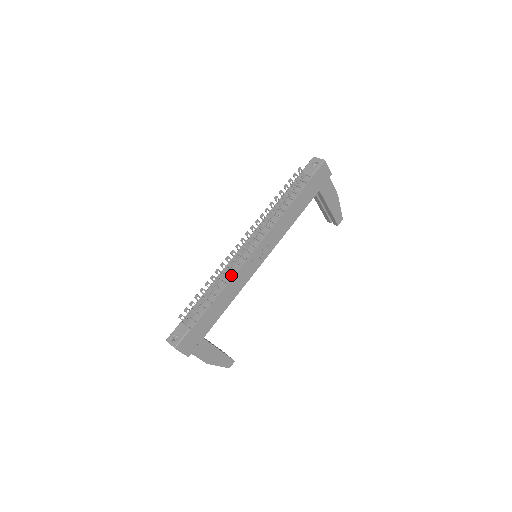
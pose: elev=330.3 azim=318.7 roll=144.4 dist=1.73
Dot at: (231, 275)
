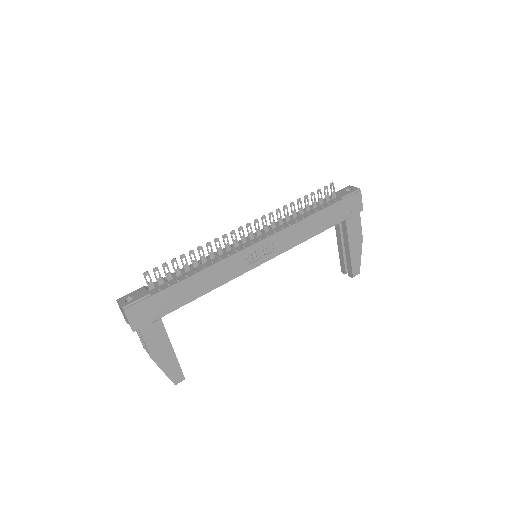
Dot at: (222, 257)
